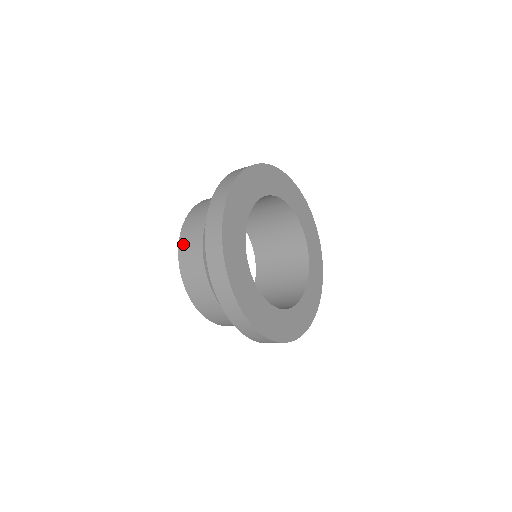
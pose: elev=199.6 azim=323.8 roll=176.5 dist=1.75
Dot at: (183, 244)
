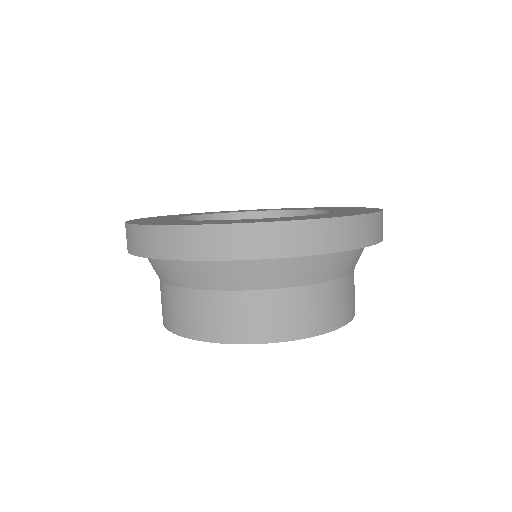
Dot at: occluded
